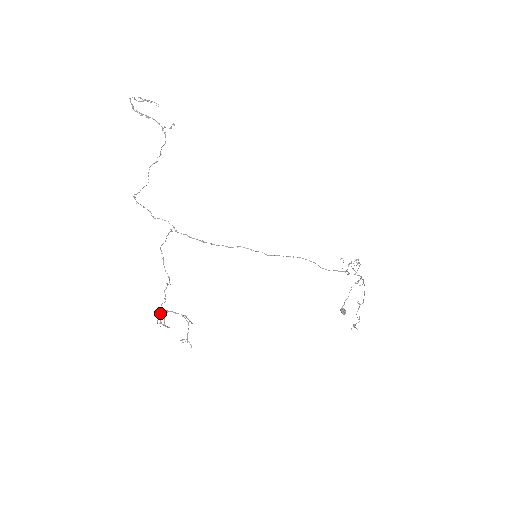
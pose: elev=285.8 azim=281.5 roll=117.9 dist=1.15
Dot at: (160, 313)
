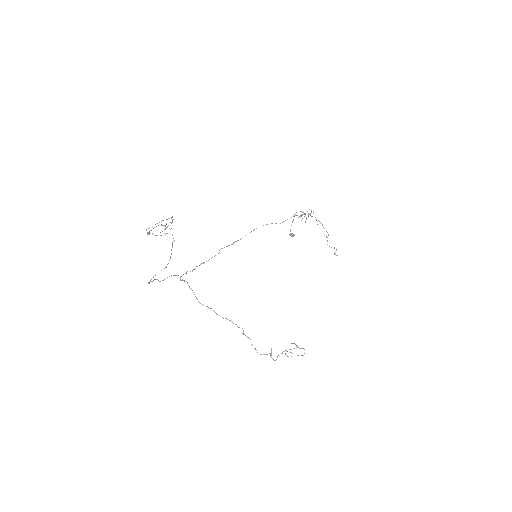
Dot at: (256, 350)
